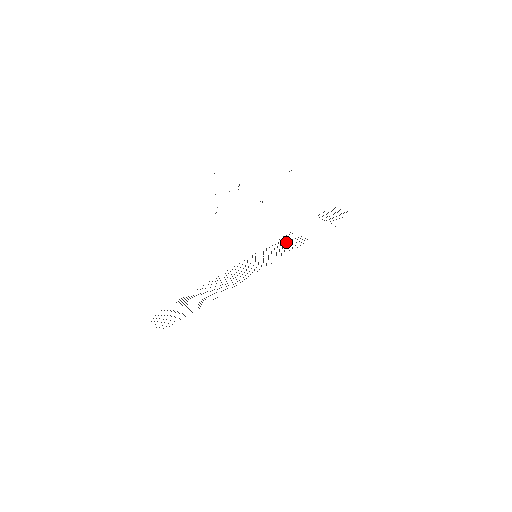
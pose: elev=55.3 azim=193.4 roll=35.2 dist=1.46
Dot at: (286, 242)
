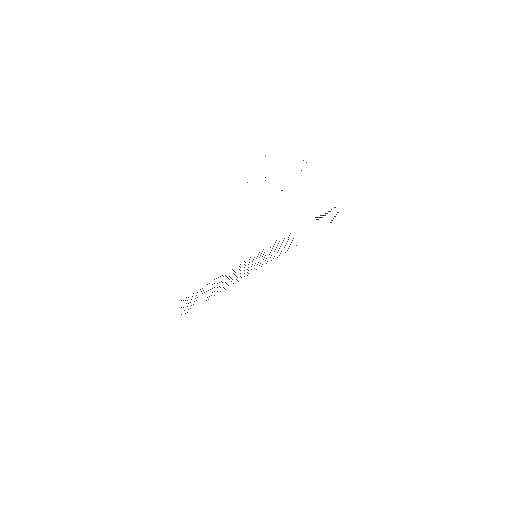
Dot at: (281, 244)
